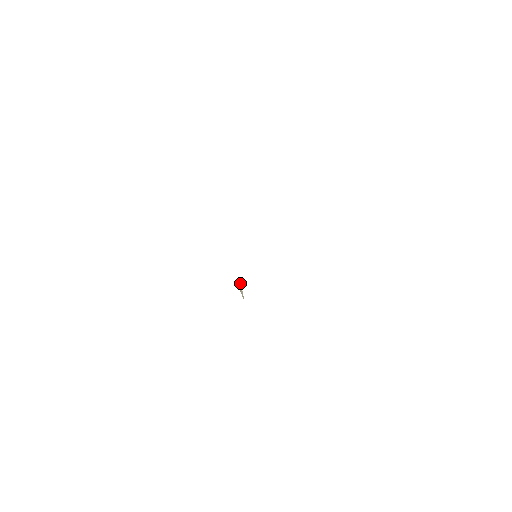
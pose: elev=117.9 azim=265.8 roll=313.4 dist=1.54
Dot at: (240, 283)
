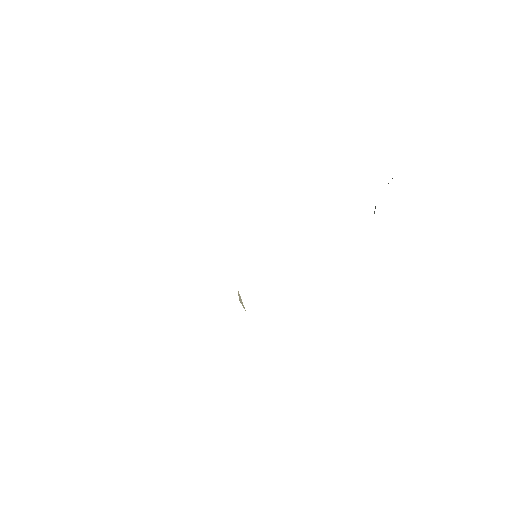
Dot at: occluded
